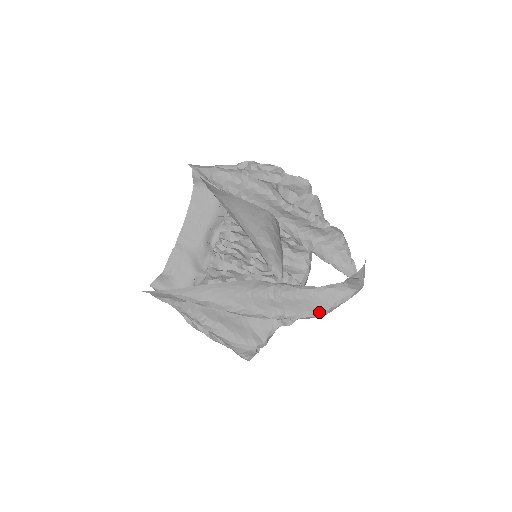
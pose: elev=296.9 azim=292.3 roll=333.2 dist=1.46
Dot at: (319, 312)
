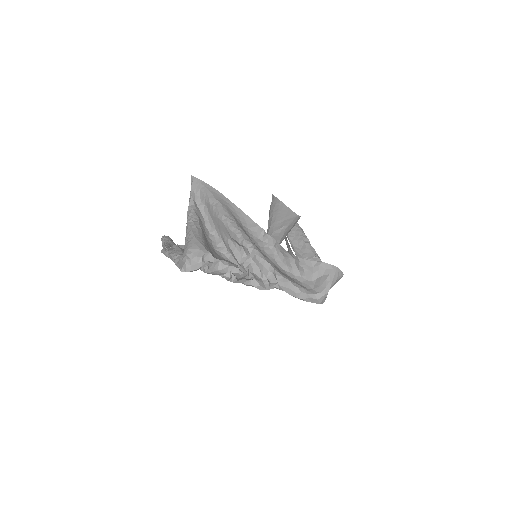
Dot at: (279, 272)
